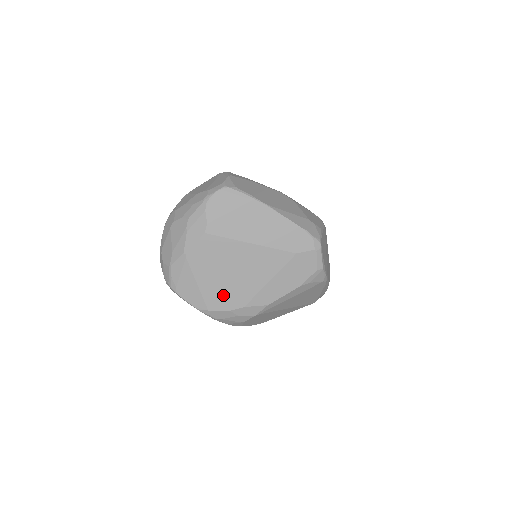
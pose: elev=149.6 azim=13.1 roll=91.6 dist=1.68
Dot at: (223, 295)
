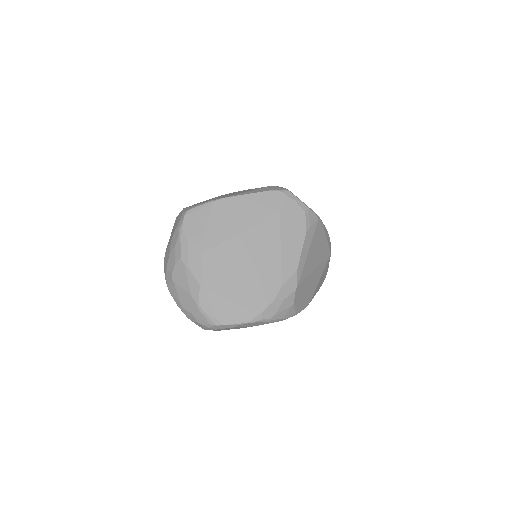
Dot at: (258, 292)
